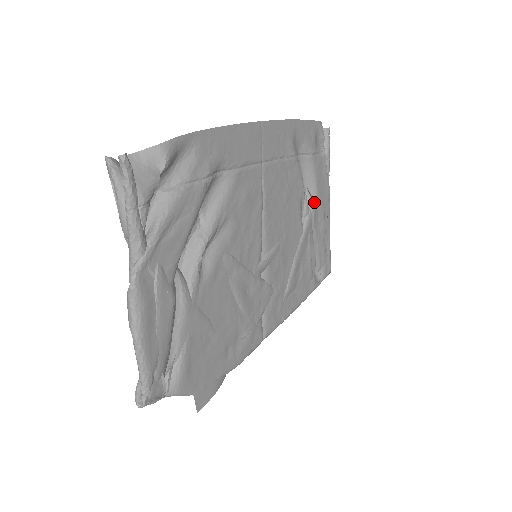
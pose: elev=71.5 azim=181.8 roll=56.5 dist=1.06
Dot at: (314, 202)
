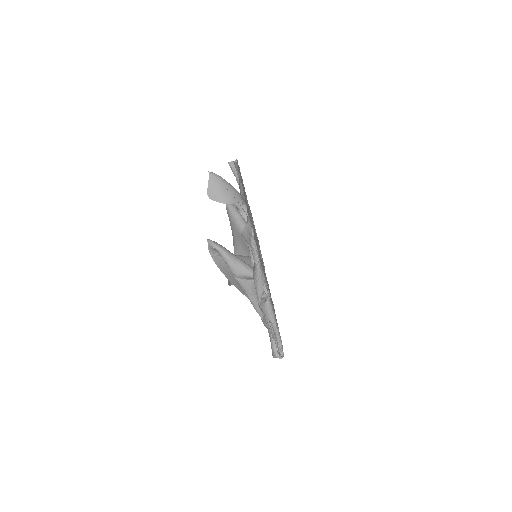
Dot at: occluded
